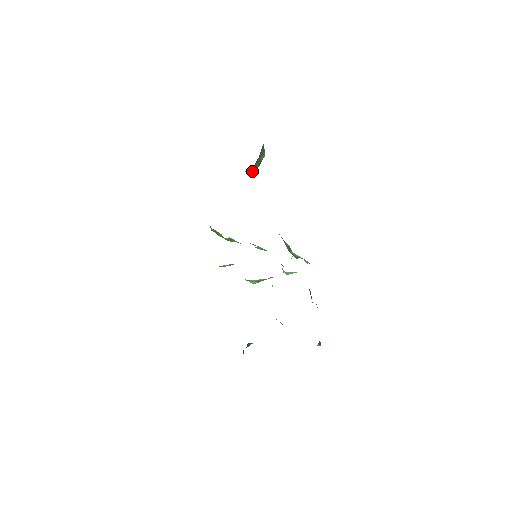
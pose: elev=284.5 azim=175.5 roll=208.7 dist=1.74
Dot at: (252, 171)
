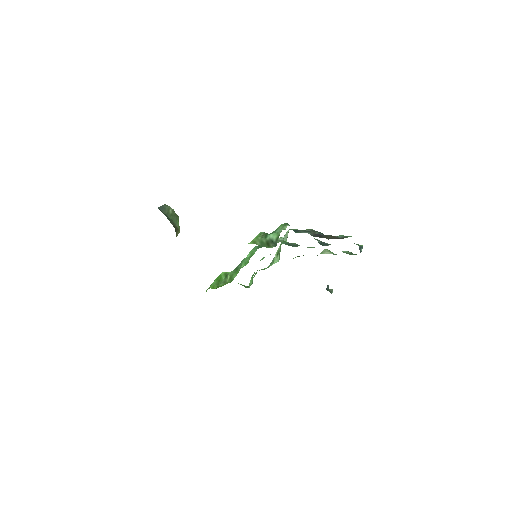
Dot at: (178, 224)
